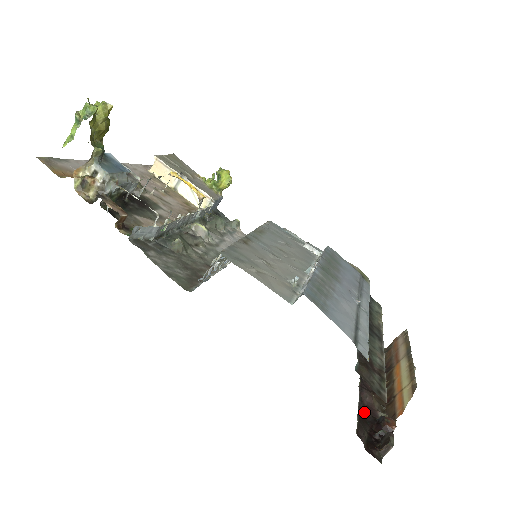
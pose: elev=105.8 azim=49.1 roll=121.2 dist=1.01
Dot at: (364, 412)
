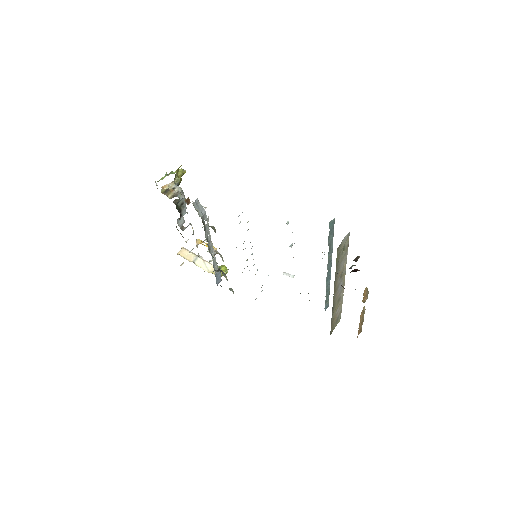
Dot at: occluded
